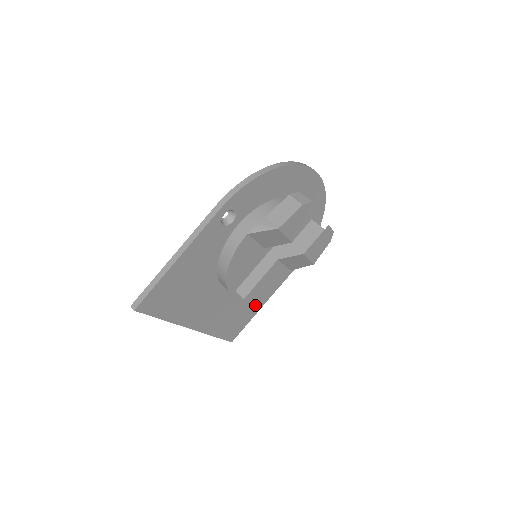
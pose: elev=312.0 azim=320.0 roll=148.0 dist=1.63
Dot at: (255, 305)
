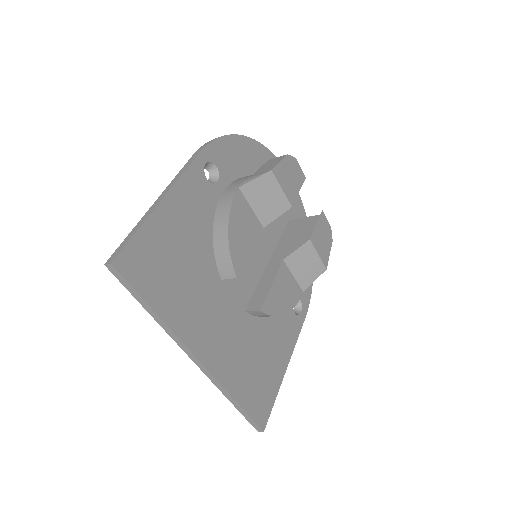
Dot at: (276, 360)
